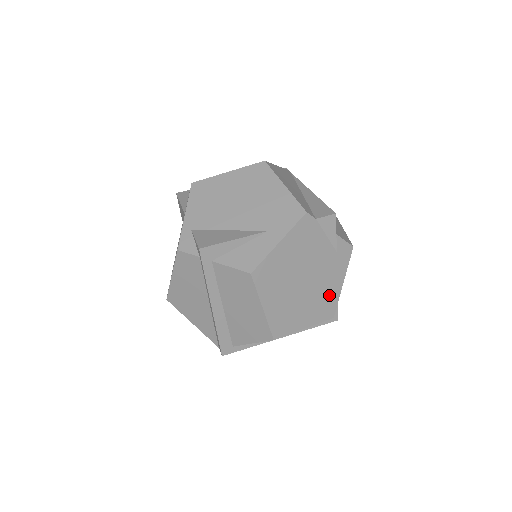
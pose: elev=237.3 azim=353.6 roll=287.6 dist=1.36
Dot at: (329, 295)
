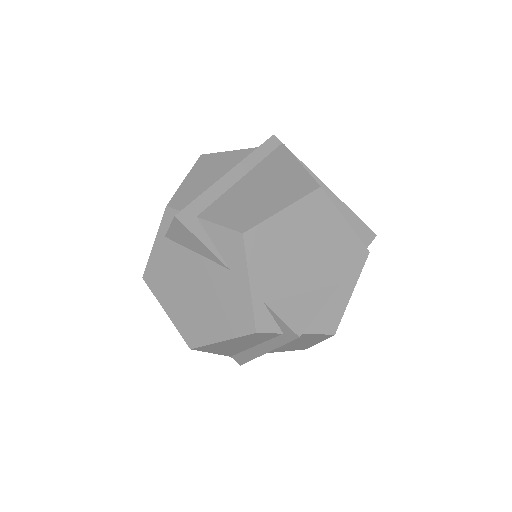
Dot at: occluded
